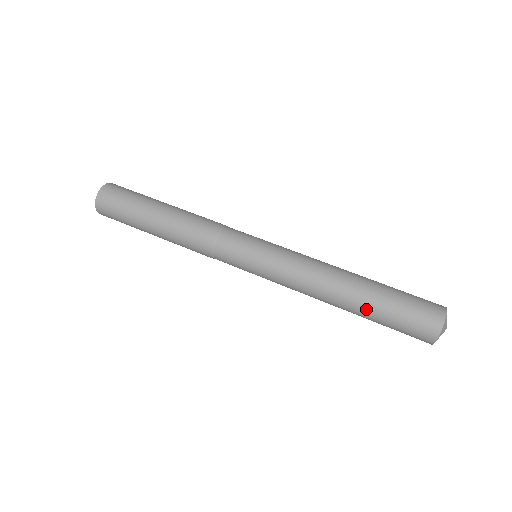
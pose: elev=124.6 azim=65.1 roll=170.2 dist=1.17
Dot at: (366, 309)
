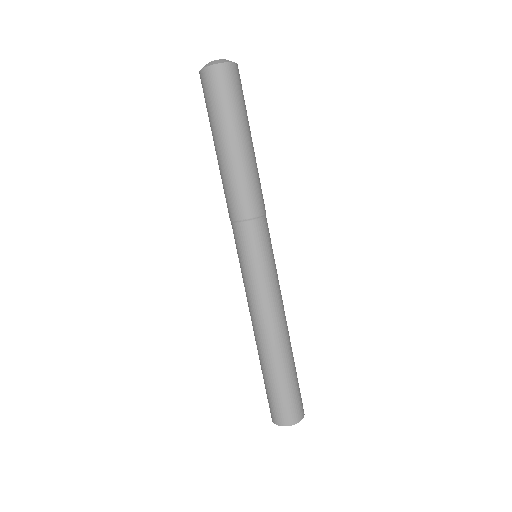
Dot at: (263, 368)
